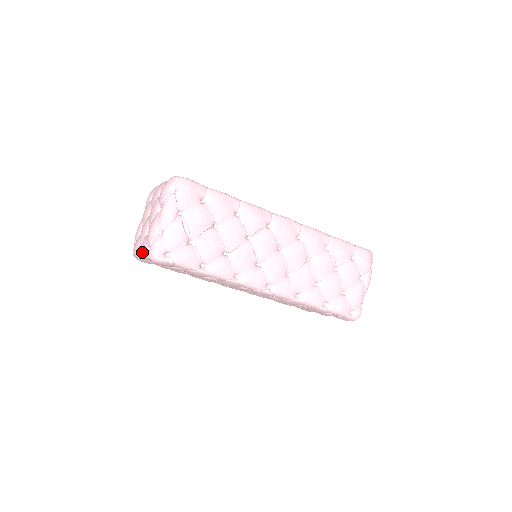
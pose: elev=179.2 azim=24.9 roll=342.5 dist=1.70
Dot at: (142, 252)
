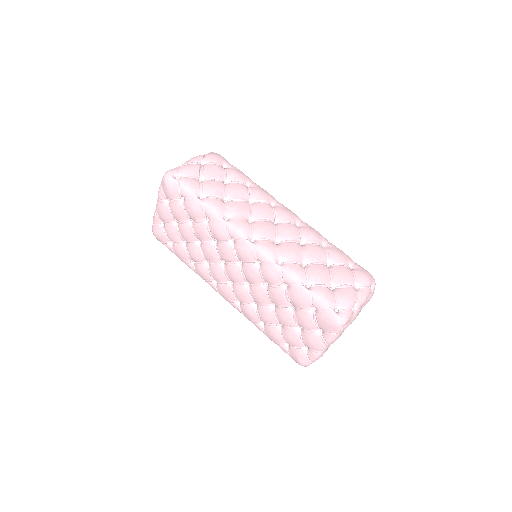
Dot at: occluded
